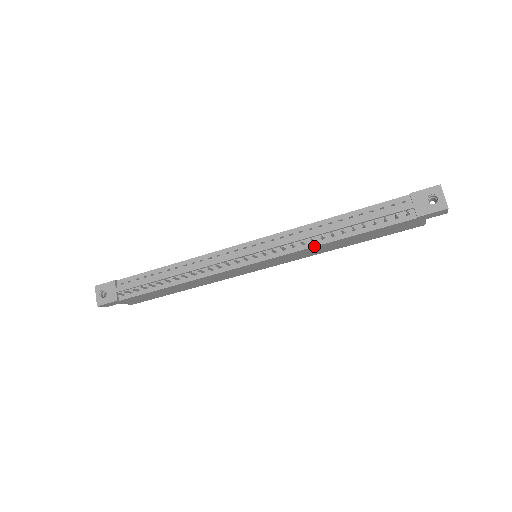
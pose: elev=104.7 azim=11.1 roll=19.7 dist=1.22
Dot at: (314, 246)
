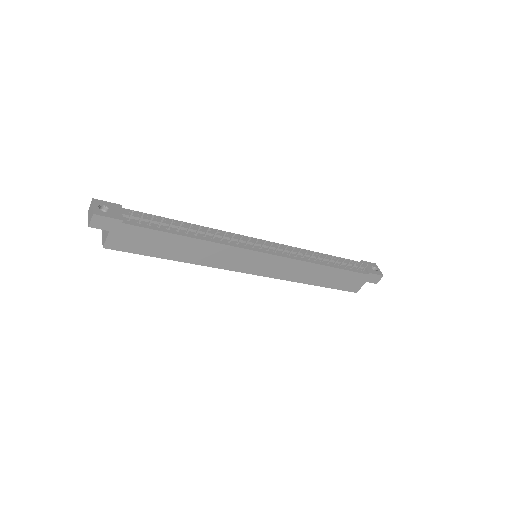
Dot at: (310, 262)
